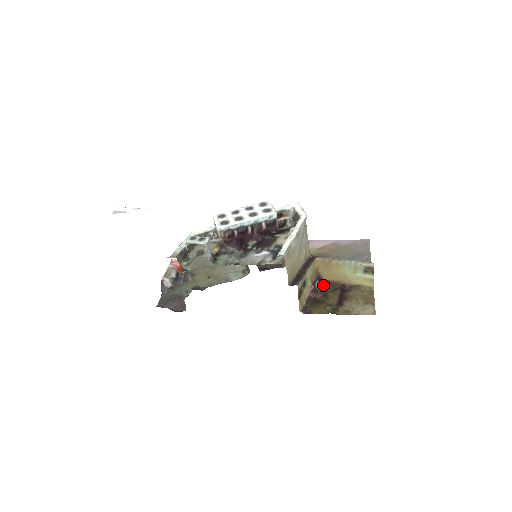
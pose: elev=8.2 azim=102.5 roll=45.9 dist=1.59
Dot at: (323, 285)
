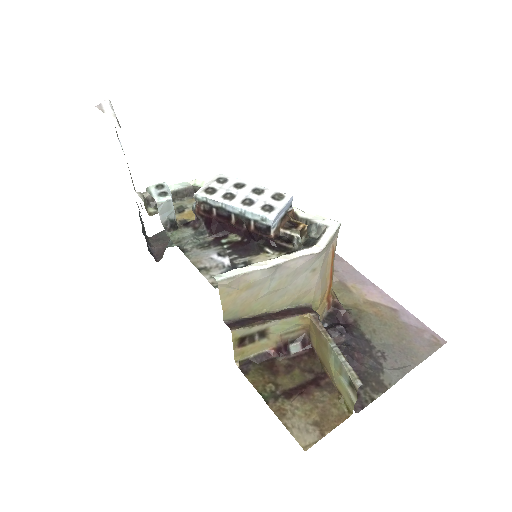
Dot at: (304, 352)
